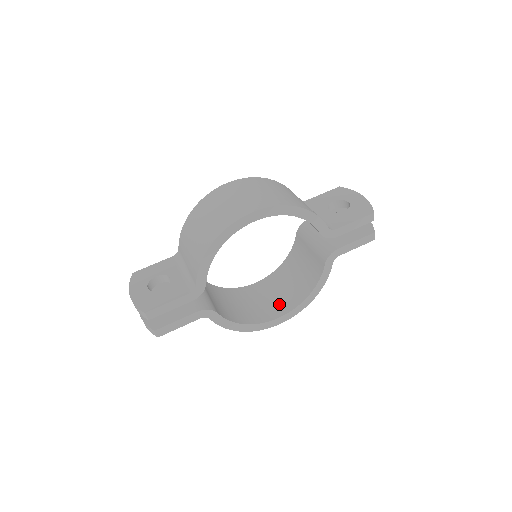
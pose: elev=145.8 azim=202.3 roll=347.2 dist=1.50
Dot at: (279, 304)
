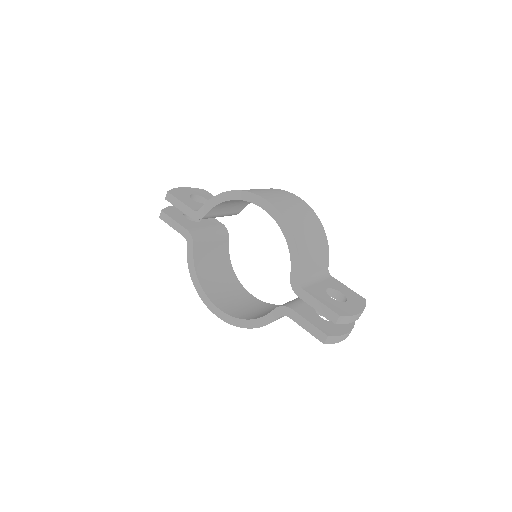
Dot at: (233, 307)
